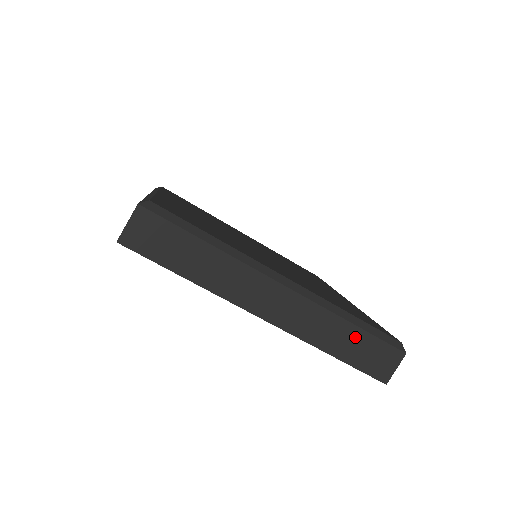
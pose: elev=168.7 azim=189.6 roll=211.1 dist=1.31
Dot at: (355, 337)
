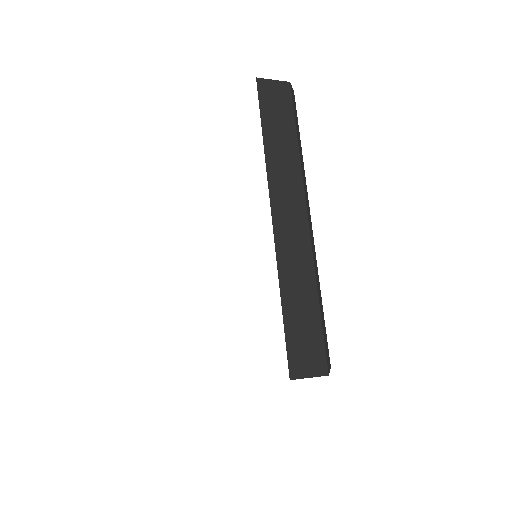
Dot at: (310, 311)
